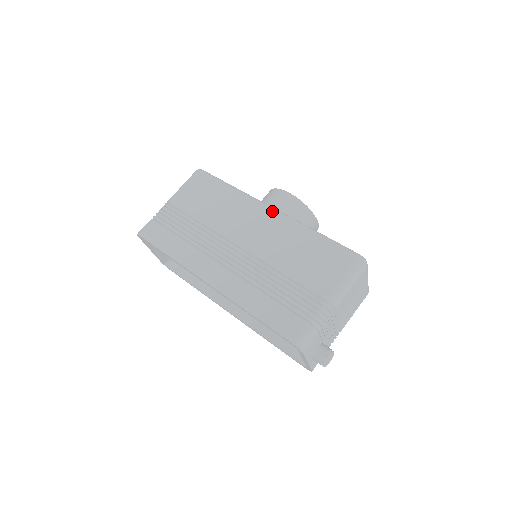
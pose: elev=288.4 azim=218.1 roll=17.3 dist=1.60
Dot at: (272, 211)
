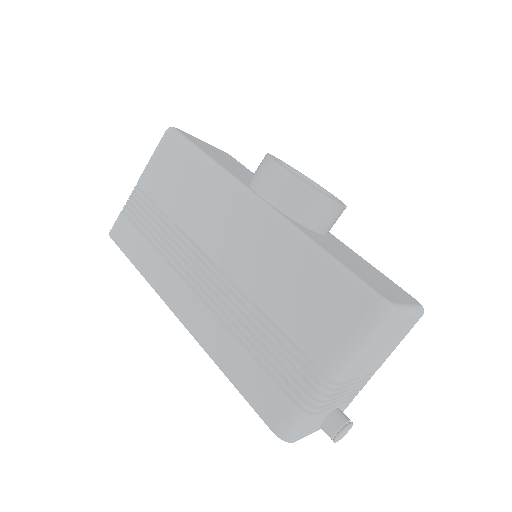
Dot at: (255, 207)
